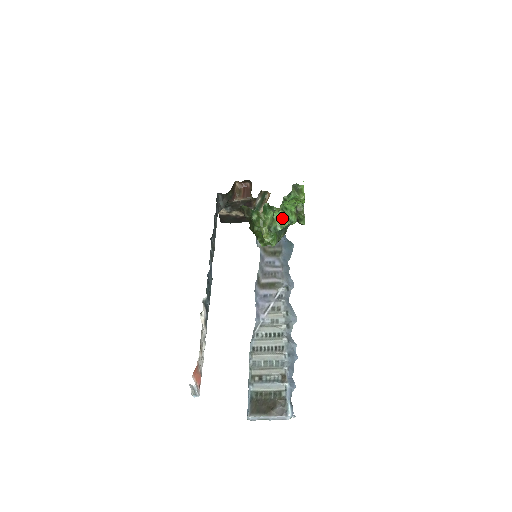
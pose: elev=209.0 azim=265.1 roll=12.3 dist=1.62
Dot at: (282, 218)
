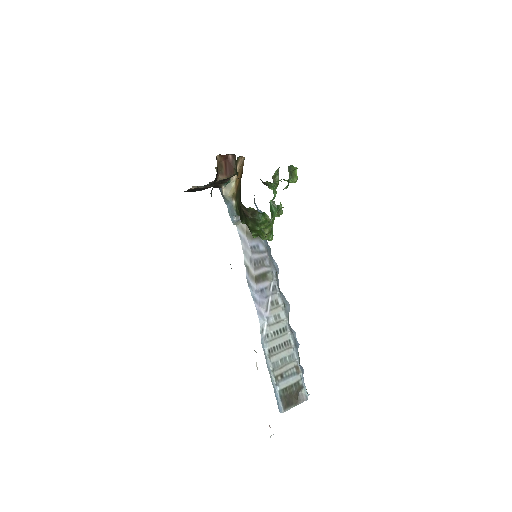
Dot at: (280, 211)
